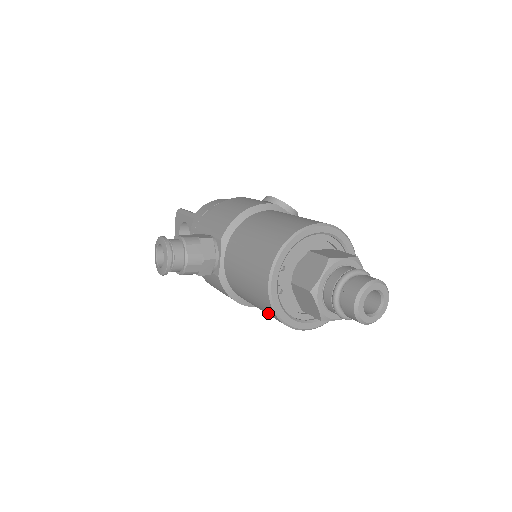
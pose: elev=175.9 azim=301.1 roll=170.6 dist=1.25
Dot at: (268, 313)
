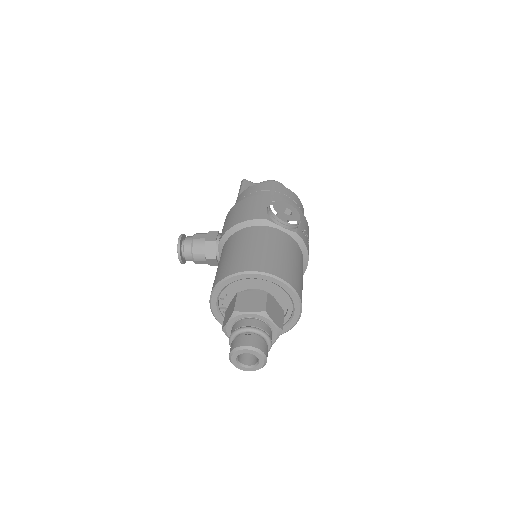
Dot at: occluded
